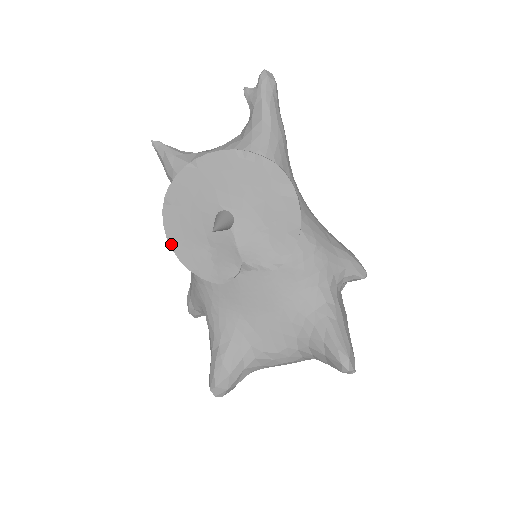
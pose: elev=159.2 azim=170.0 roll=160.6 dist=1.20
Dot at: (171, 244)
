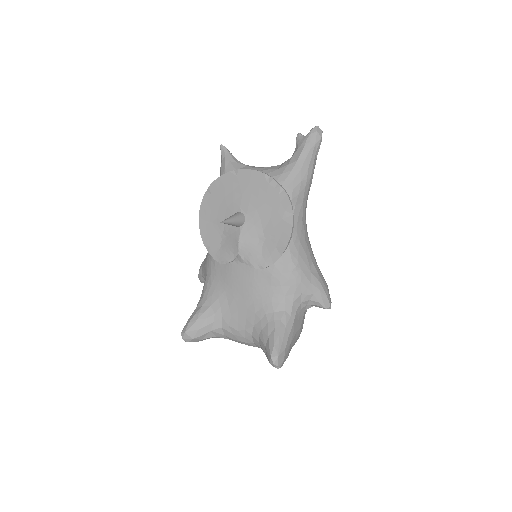
Dot at: (200, 220)
